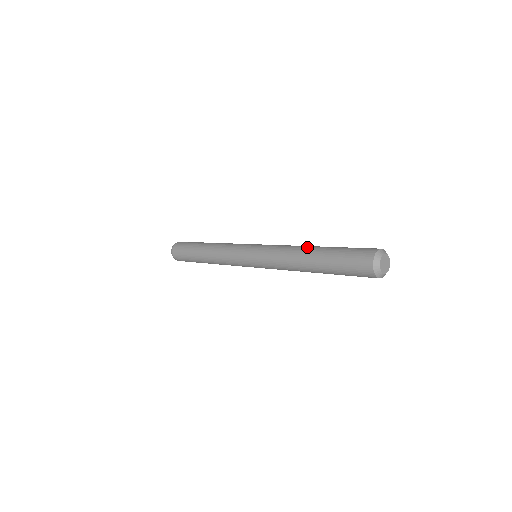
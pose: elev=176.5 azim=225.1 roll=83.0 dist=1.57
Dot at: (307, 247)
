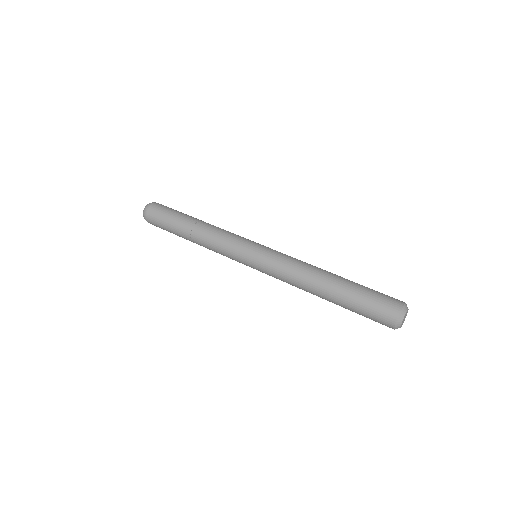
Dot at: (324, 273)
